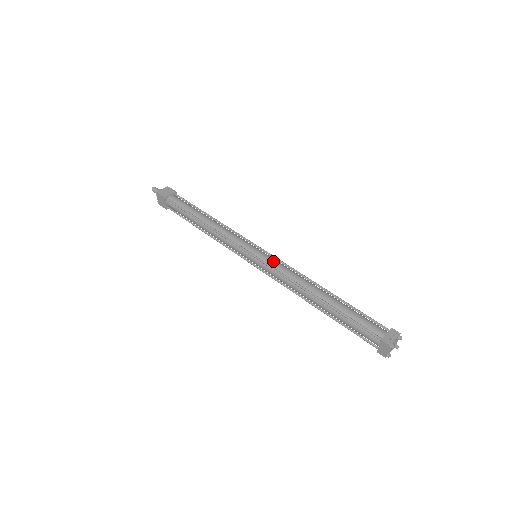
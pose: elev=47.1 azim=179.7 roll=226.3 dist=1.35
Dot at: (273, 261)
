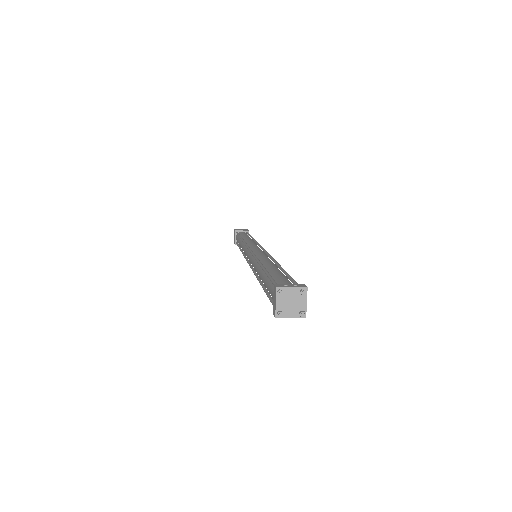
Dot at: (260, 251)
